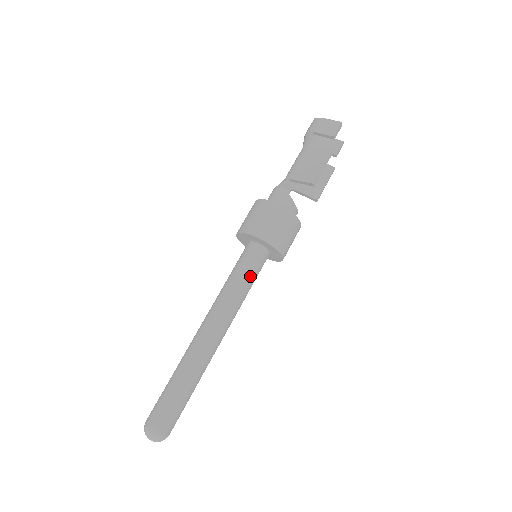
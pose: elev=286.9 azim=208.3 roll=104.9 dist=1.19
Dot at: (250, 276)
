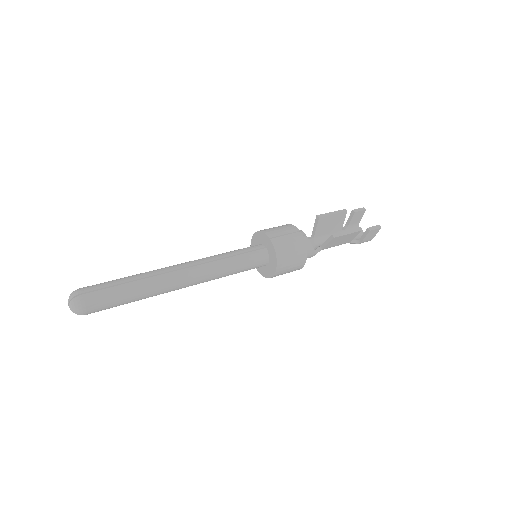
Dot at: (236, 251)
